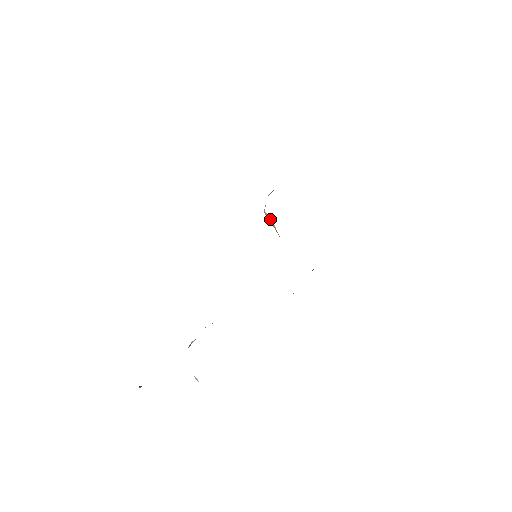
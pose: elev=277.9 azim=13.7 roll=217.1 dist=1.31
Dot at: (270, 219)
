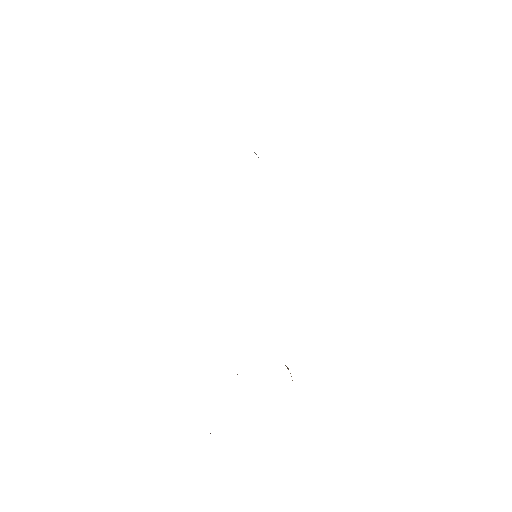
Dot at: occluded
